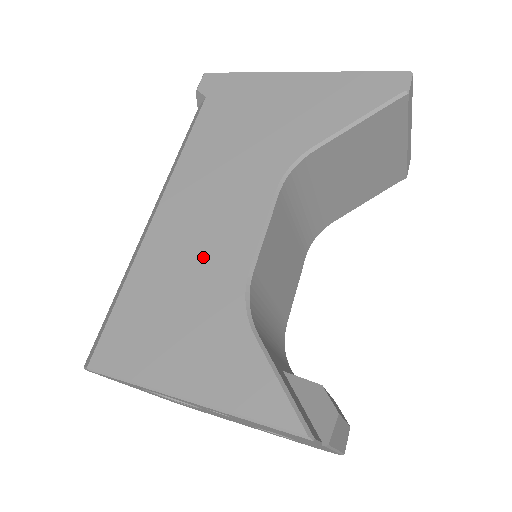
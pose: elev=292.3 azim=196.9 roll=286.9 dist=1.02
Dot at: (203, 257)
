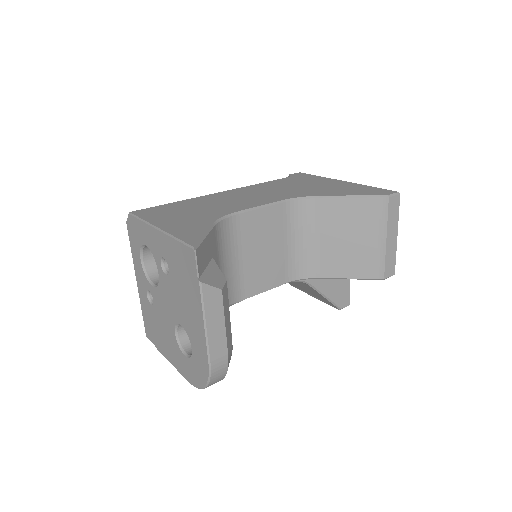
Dot at: (223, 204)
